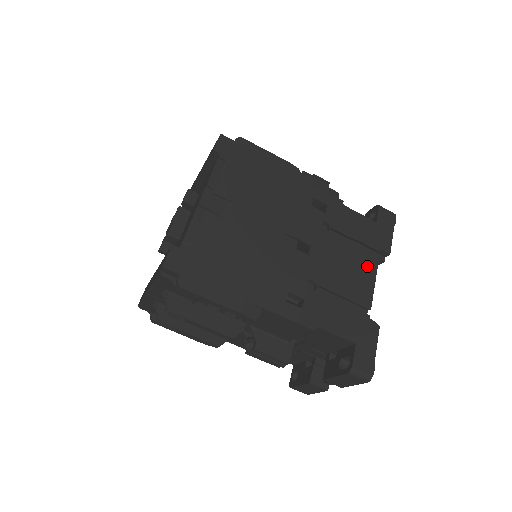
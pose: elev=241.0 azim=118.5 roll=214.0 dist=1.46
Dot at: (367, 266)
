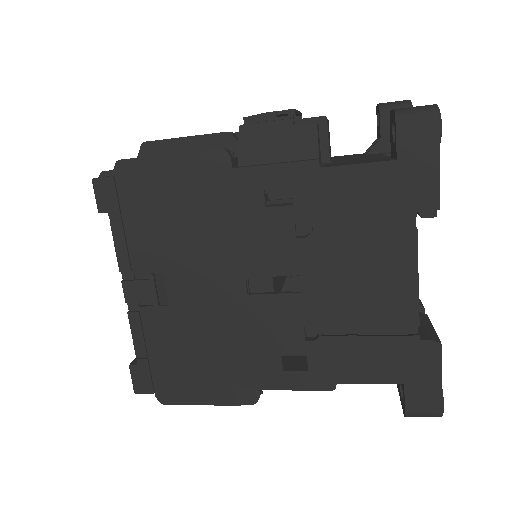
Dot at: (396, 257)
